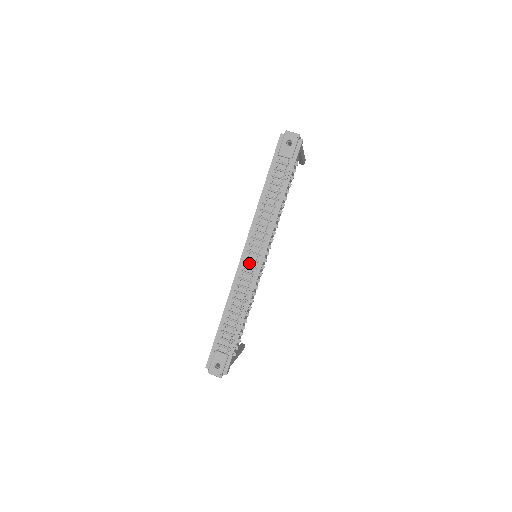
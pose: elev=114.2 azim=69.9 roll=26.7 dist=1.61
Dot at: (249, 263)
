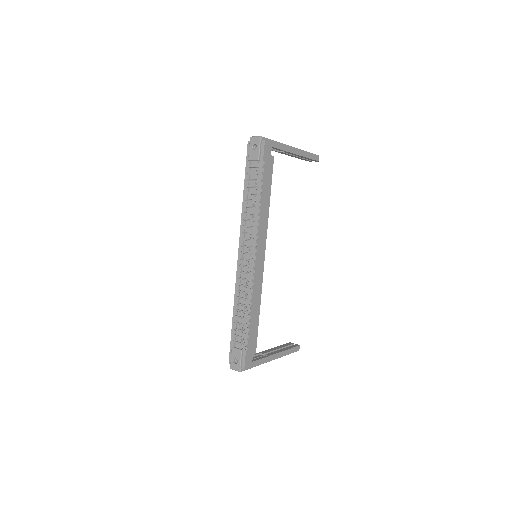
Dot at: (244, 263)
